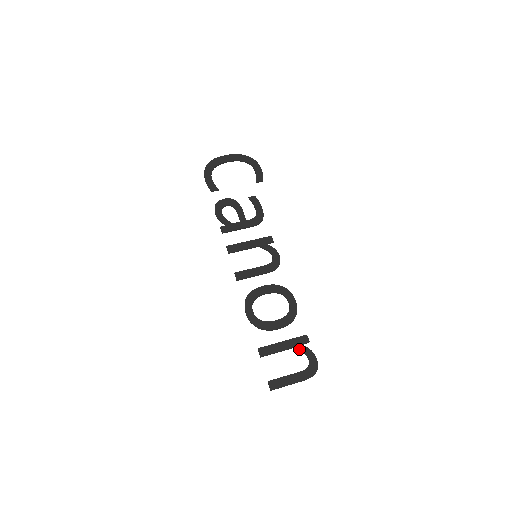
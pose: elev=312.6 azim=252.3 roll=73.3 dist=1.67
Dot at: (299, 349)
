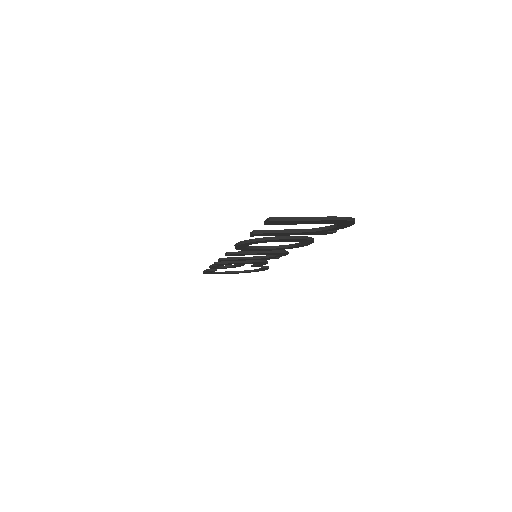
Dot at: (319, 227)
